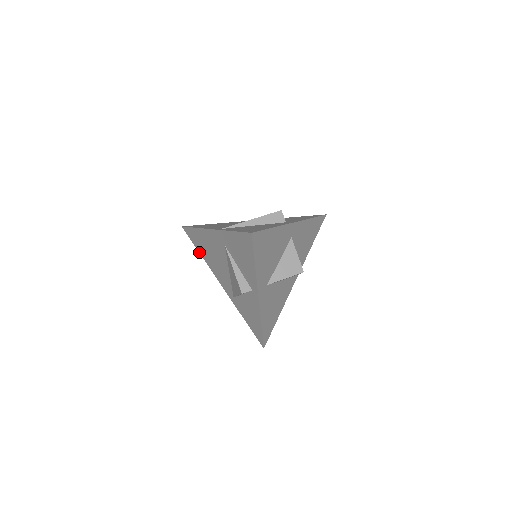
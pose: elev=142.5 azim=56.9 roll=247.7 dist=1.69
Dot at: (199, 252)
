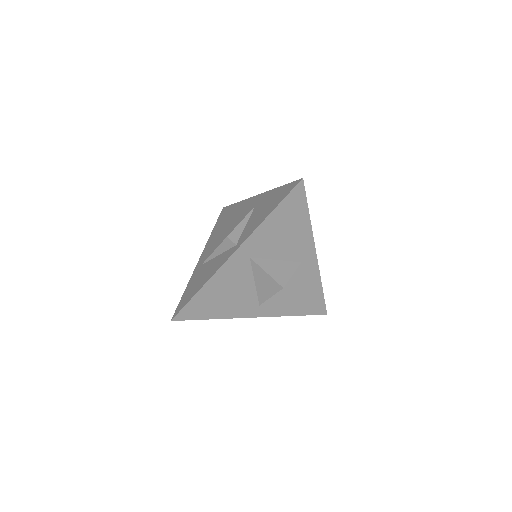
Dot at: (214, 227)
